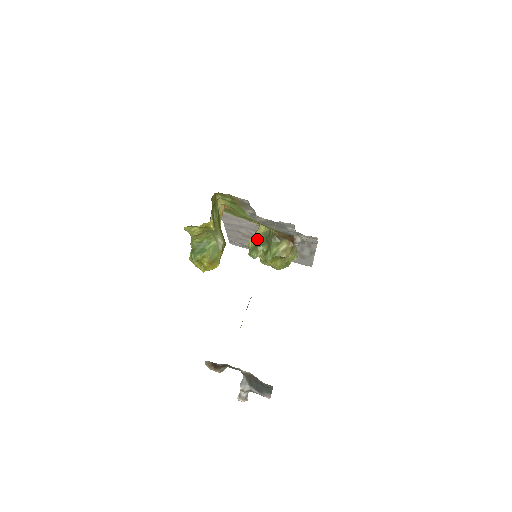
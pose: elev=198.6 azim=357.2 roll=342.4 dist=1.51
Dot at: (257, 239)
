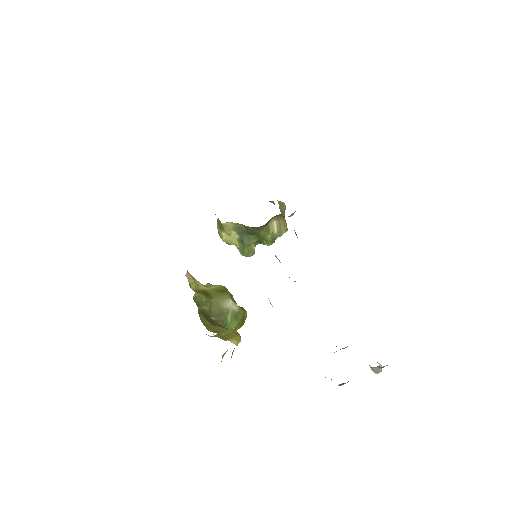
Dot at: (234, 237)
